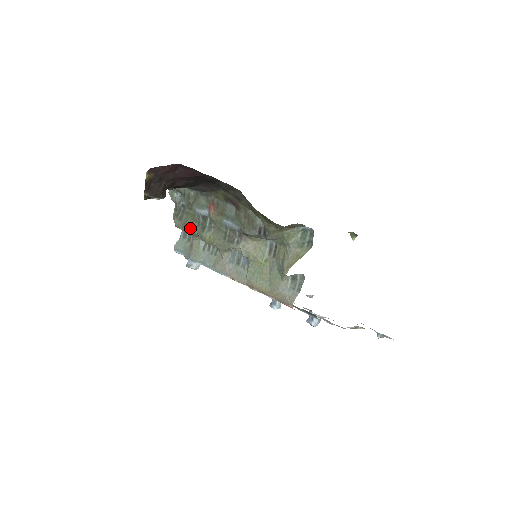
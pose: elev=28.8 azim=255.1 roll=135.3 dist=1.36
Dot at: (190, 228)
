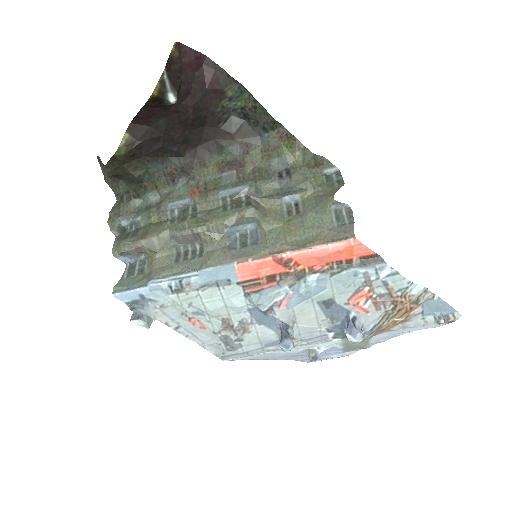
Dot at: (157, 231)
